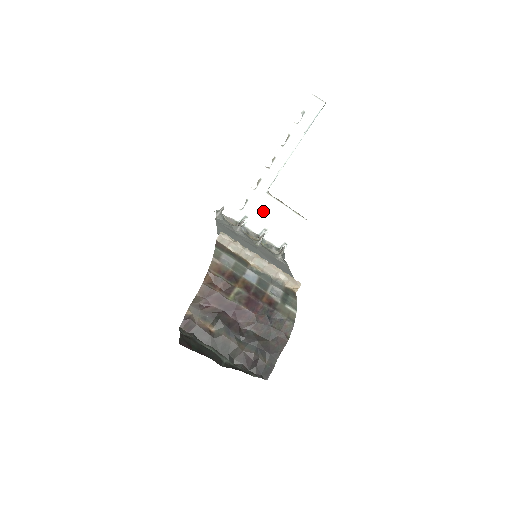
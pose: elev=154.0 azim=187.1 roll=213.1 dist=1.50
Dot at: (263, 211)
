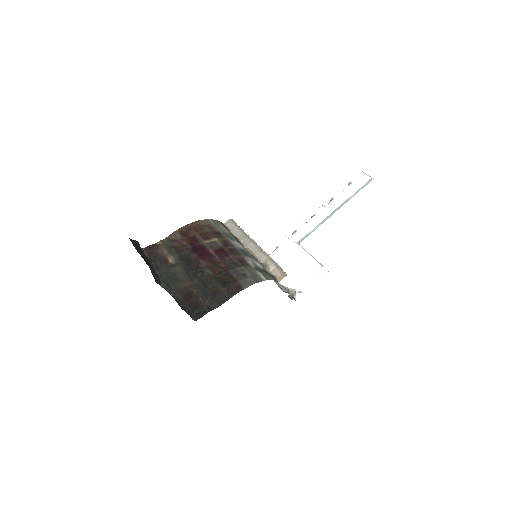
Dot at: (288, 258)
